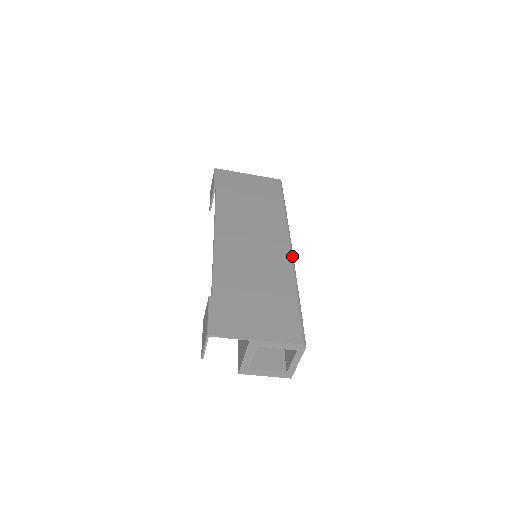
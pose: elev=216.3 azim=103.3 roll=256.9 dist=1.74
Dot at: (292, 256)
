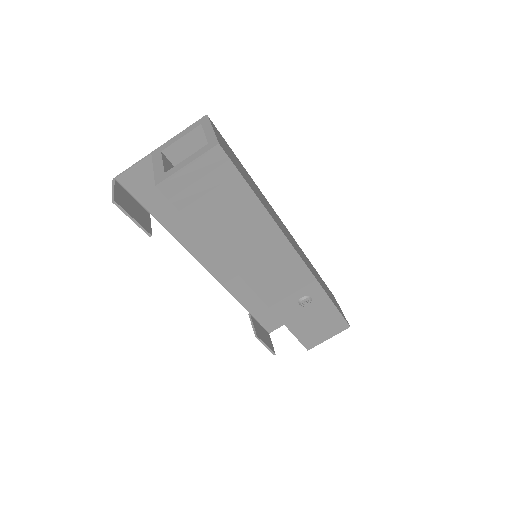
Dot at: occluded
